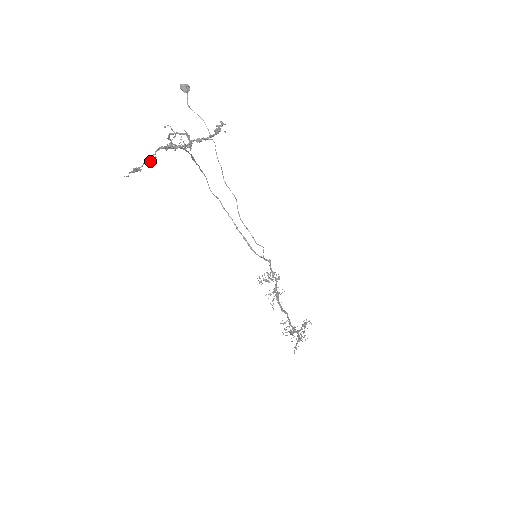
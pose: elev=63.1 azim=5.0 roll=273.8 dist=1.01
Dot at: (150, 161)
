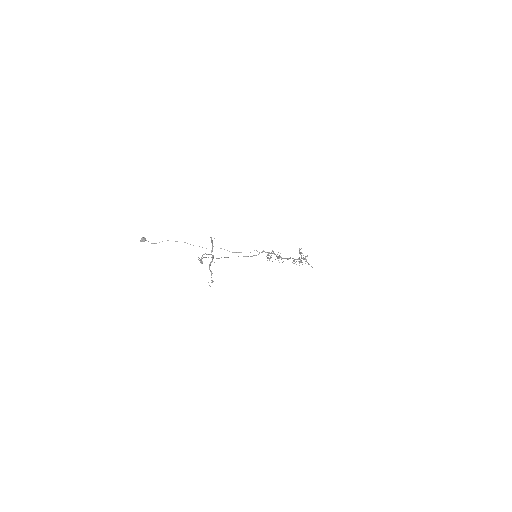
Dot at: occluded
